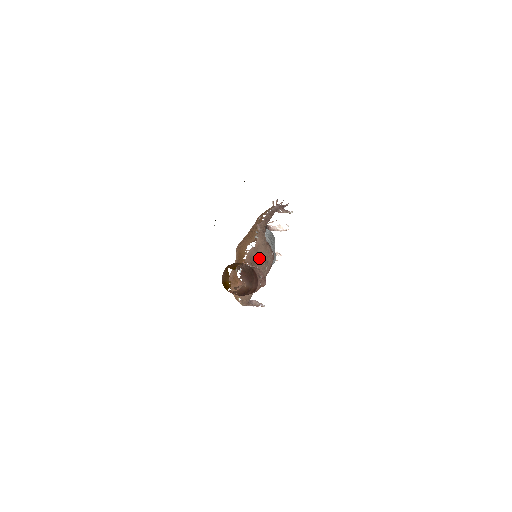
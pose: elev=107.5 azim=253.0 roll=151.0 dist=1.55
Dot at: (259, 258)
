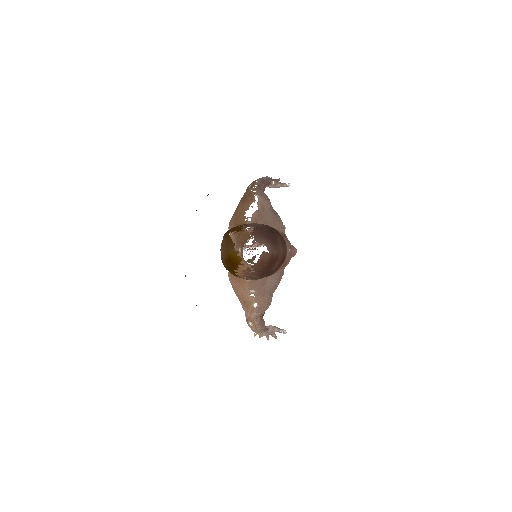
Dot at: occluded
